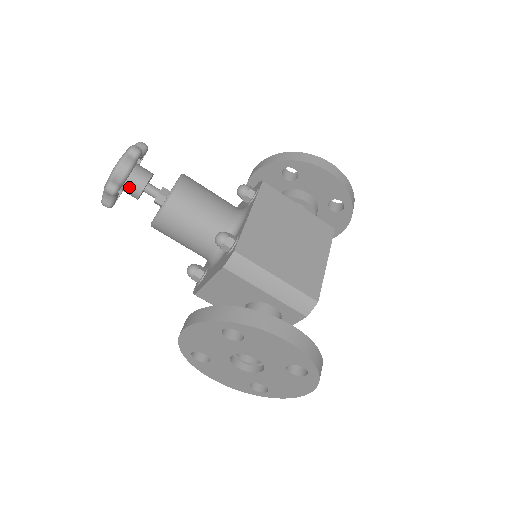
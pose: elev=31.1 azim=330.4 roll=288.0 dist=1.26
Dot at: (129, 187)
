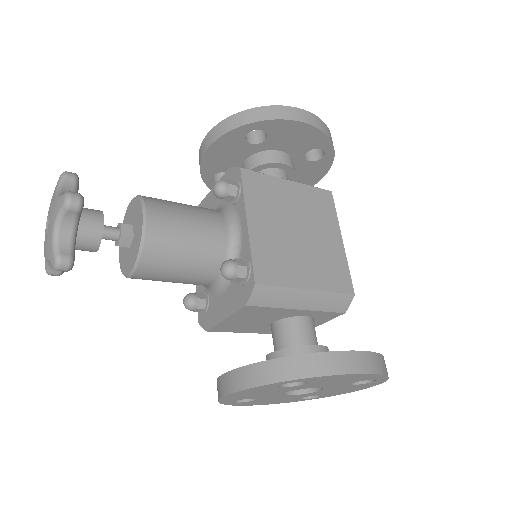
Dot at: (80, 245)
